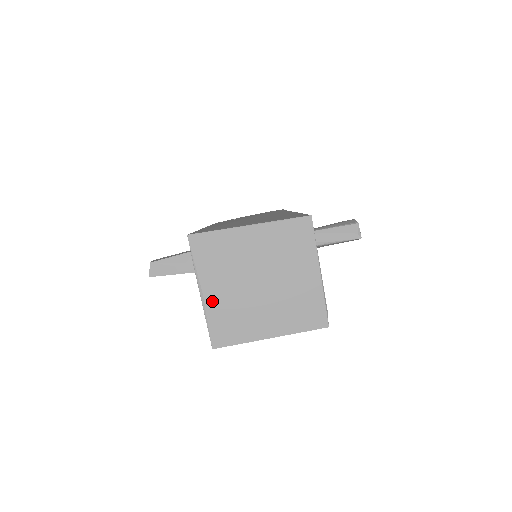
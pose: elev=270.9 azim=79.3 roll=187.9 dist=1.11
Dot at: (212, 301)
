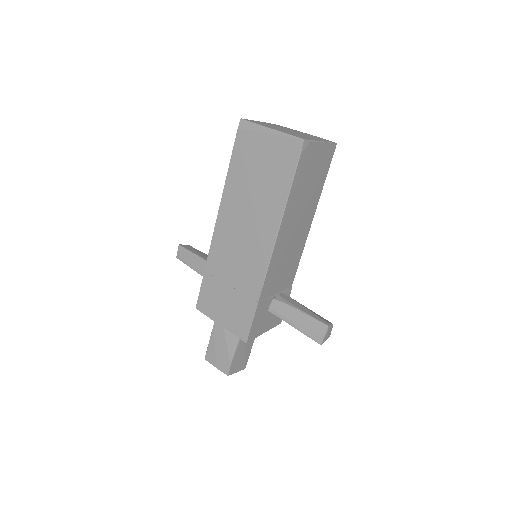
Dot at: (262, 122)
